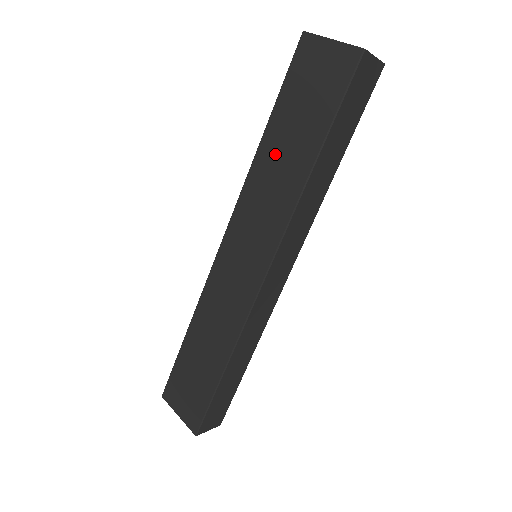
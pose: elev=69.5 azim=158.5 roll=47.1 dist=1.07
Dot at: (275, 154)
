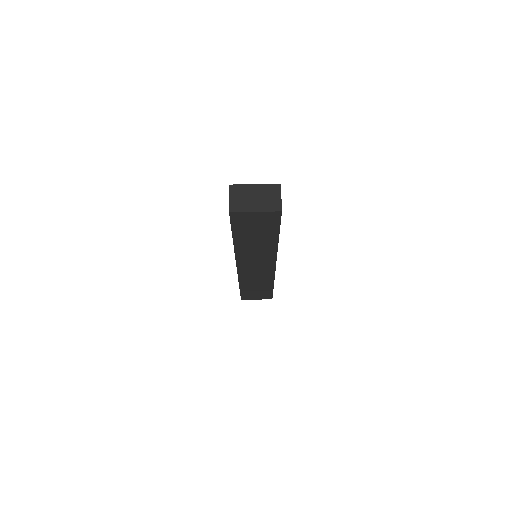
Dot at: (249, 244)
